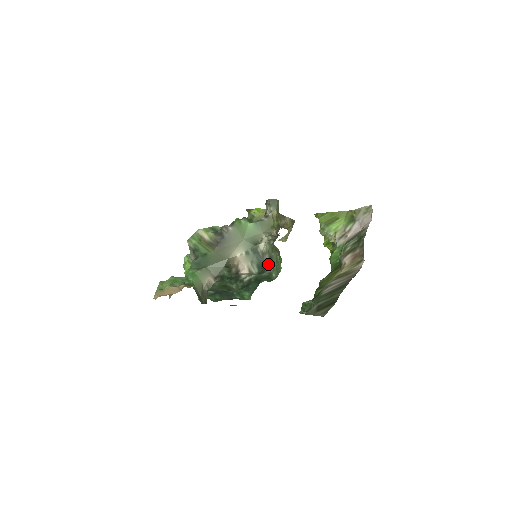
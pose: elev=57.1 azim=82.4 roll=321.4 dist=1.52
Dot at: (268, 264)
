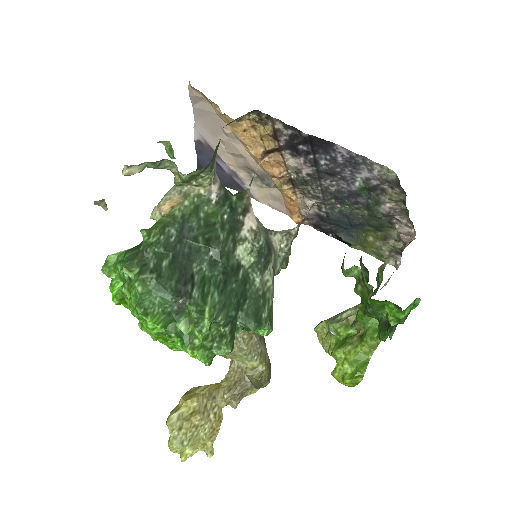
Dot at: (272, 267)
